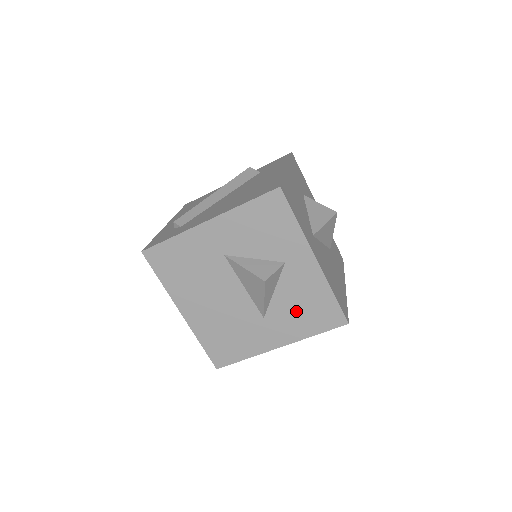
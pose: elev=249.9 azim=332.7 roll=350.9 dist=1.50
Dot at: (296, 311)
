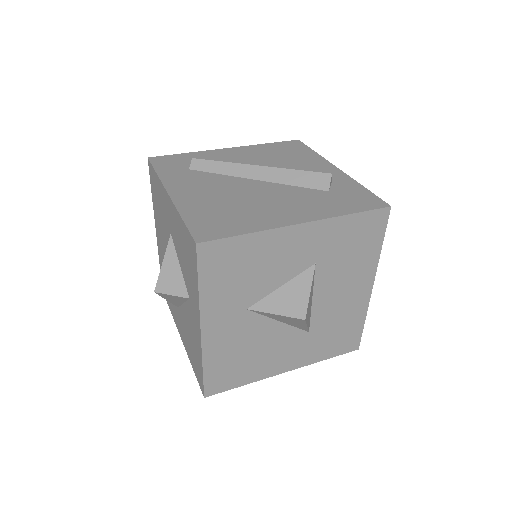
Dot at: (189, 336)
